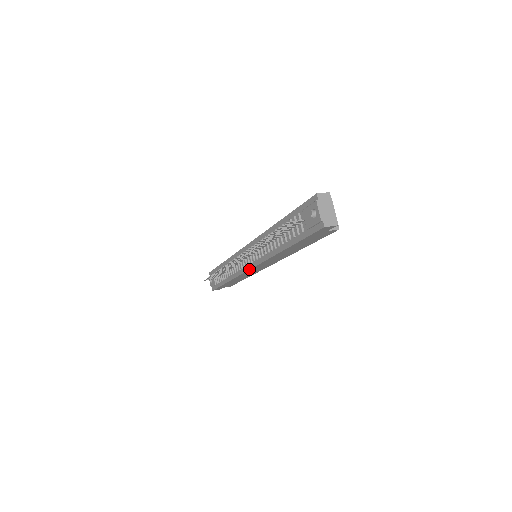
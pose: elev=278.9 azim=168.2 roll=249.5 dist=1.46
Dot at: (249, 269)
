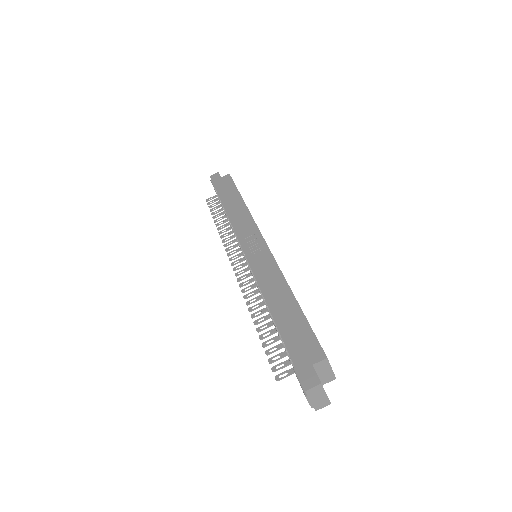
Dot at: occluded
